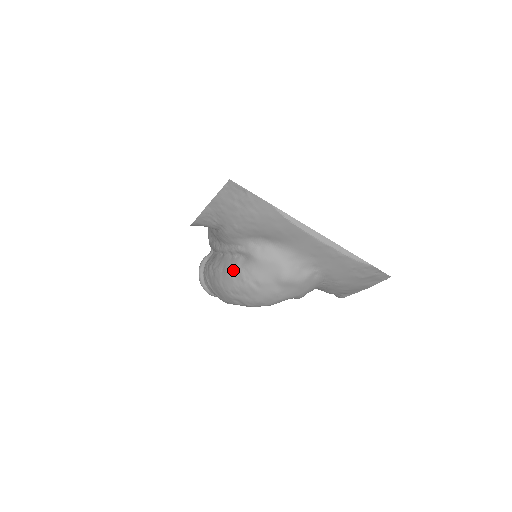
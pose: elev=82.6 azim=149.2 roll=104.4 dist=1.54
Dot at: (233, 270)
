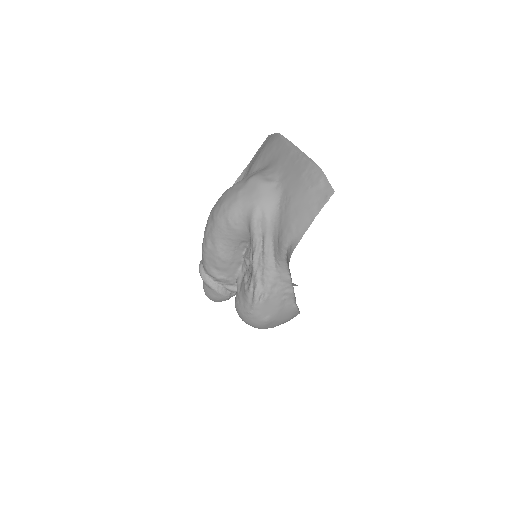
Dot at: occluded
